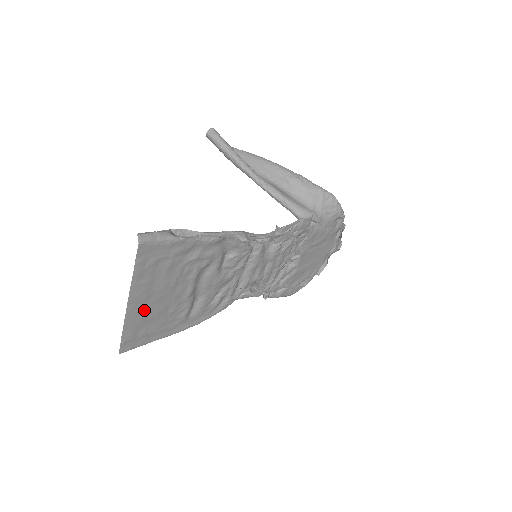
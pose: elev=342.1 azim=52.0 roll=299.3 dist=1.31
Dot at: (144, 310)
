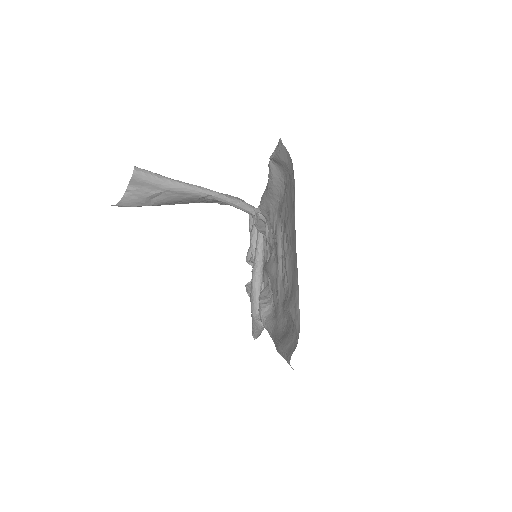
Dot at: (294, 271)
